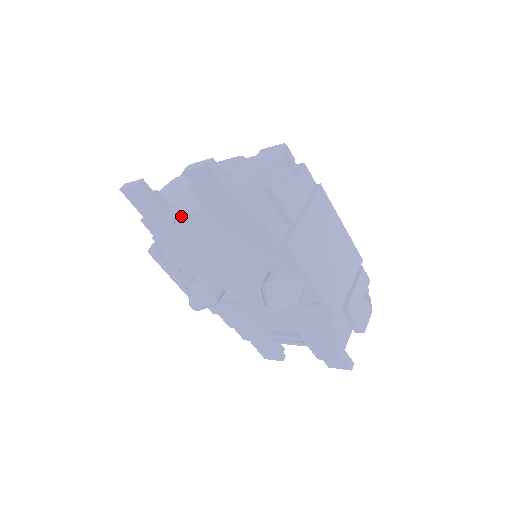
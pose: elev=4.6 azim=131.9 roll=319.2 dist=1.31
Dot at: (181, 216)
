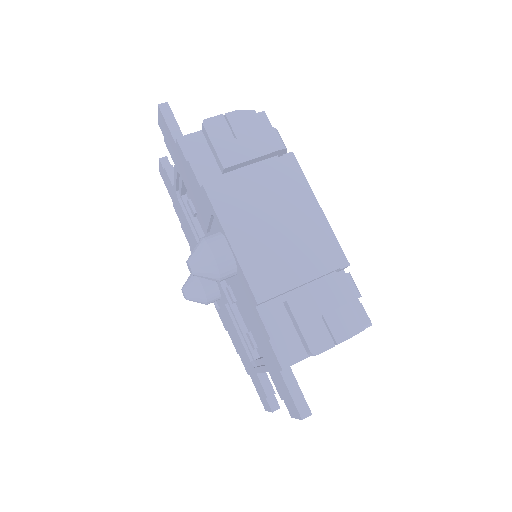
Dot at: (175, 184)
